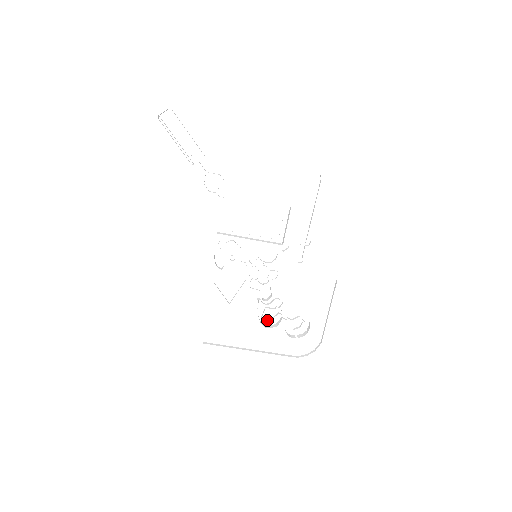
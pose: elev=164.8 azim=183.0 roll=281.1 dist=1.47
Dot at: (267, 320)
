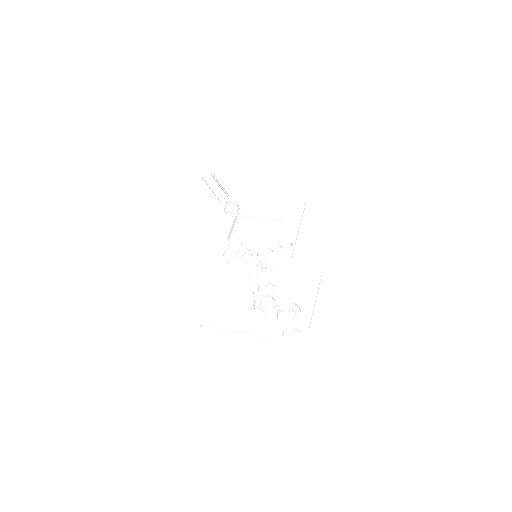
Dot at: (261, 309)
